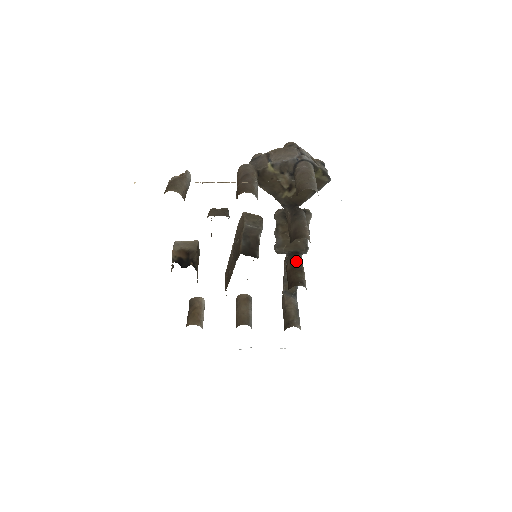
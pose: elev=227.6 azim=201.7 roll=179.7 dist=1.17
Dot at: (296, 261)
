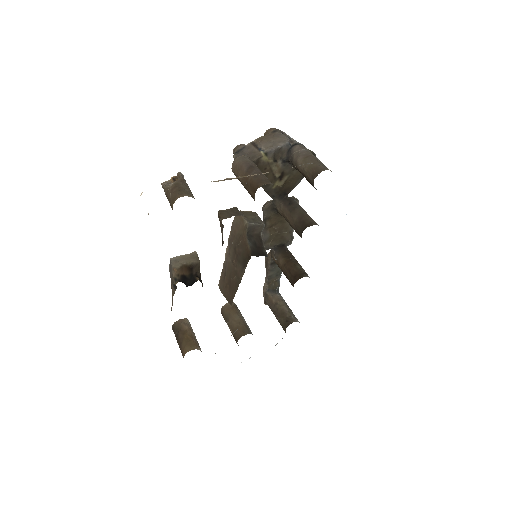
Dot at: (287, 254)
